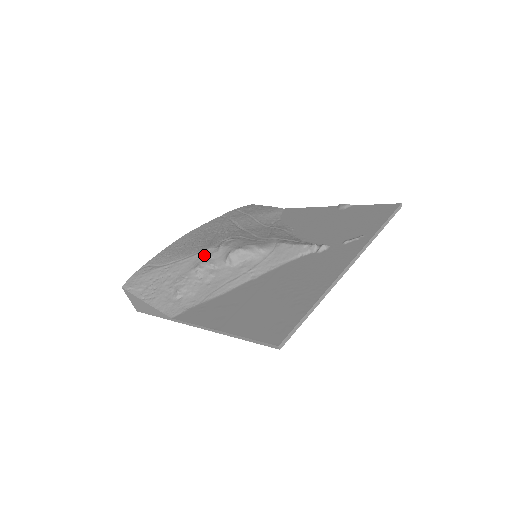
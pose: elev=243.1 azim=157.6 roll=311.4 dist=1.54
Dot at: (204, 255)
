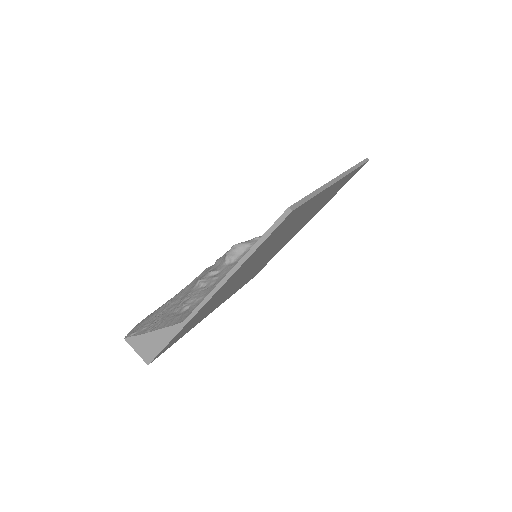
Dot at: (203, 273)
